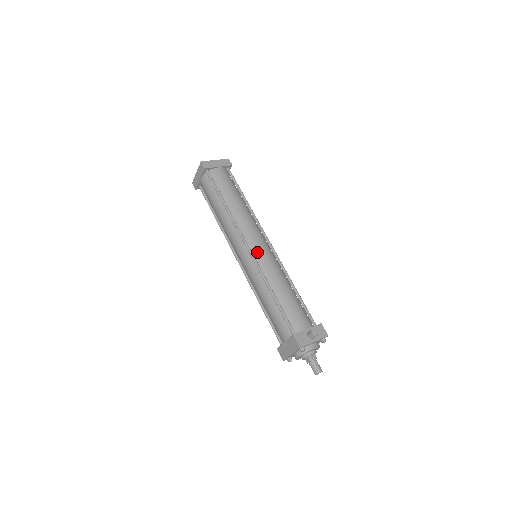
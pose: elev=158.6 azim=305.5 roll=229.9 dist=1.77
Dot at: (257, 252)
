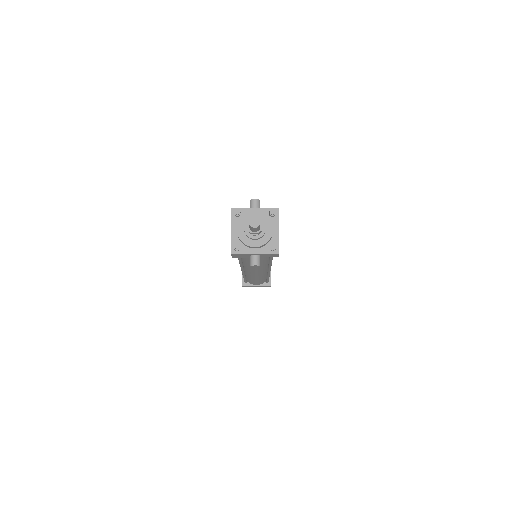
Dot at: occluded
